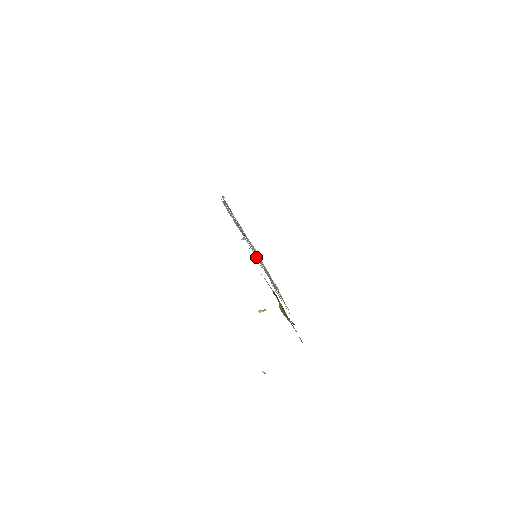
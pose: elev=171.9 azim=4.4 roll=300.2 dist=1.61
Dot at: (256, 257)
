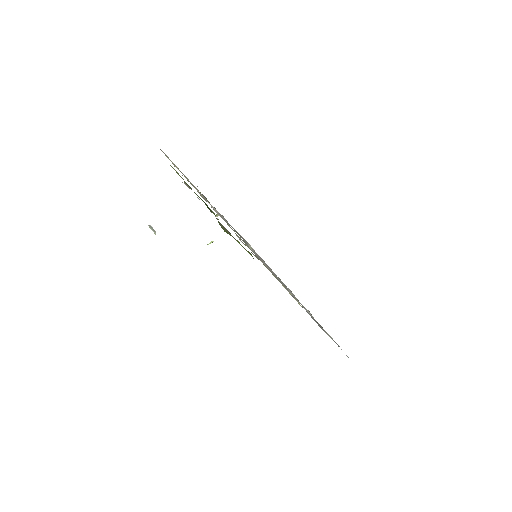
Dot at: (212, 207)
